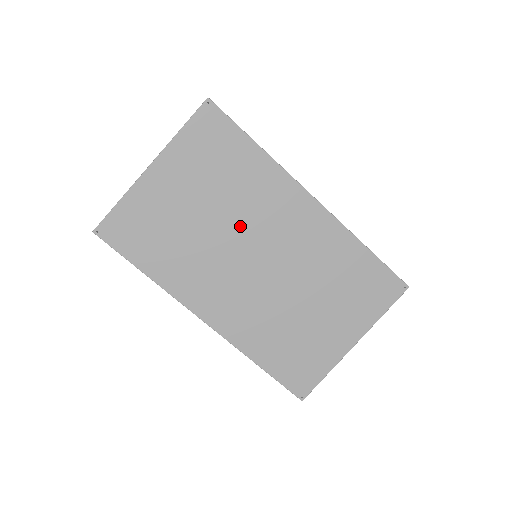
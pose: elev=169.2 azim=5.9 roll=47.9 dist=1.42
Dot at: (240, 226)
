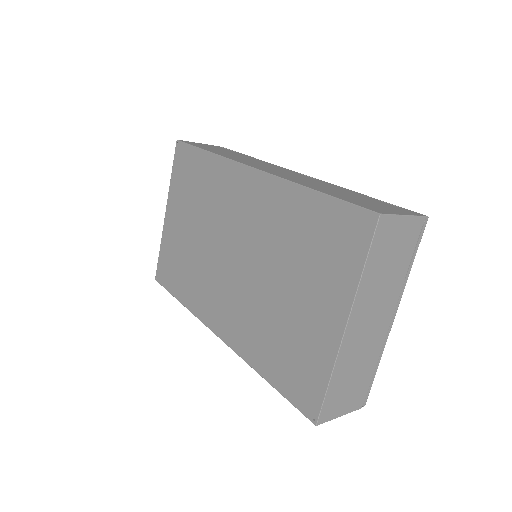
Dot at: (215, 230)
